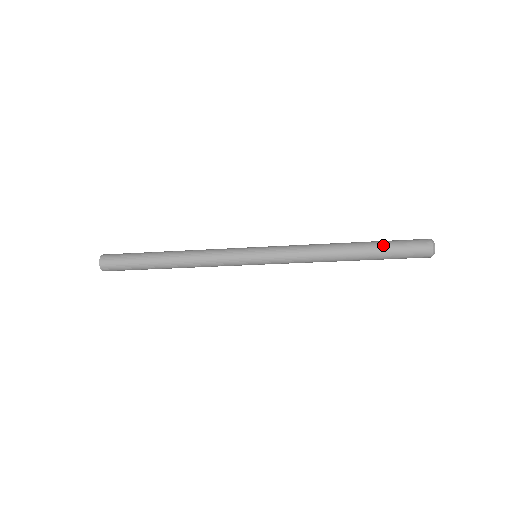
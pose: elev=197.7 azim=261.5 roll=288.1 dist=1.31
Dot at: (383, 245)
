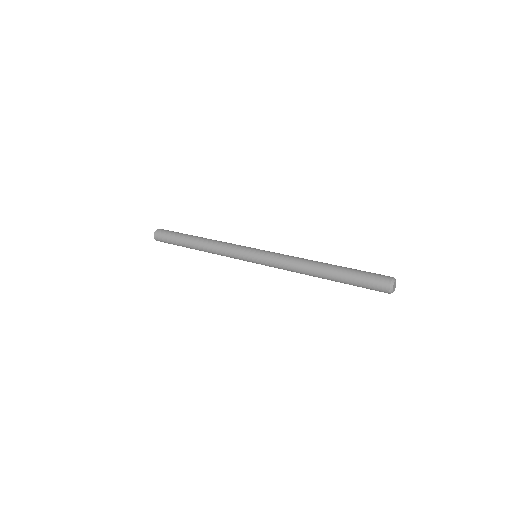
Dot at: (348, 277)
